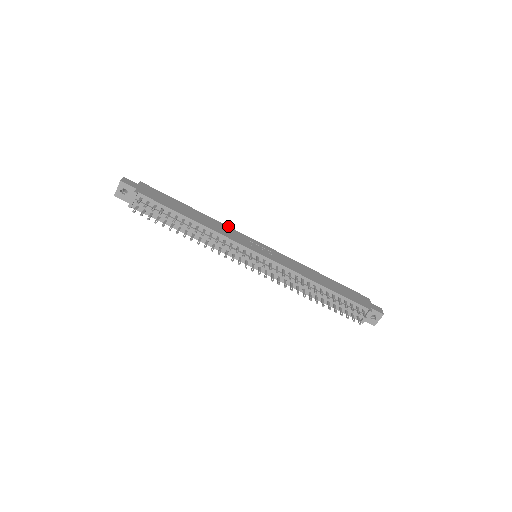
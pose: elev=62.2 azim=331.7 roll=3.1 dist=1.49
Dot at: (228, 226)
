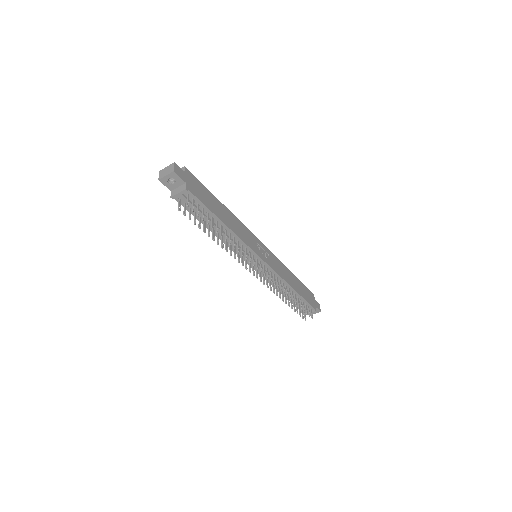
Dot at: (243, 224)
